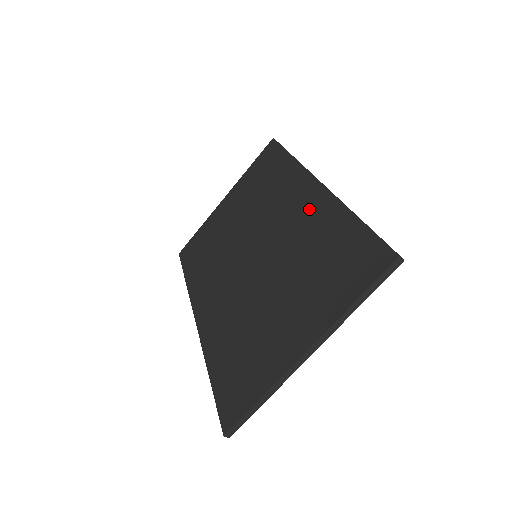
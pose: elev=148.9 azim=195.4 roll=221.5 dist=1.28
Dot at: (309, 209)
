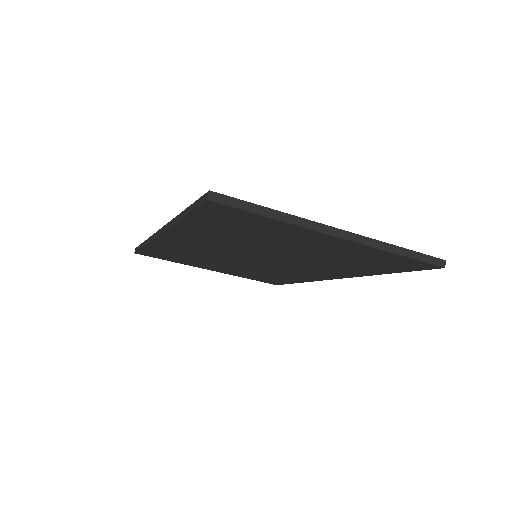
Dot at: occluded
